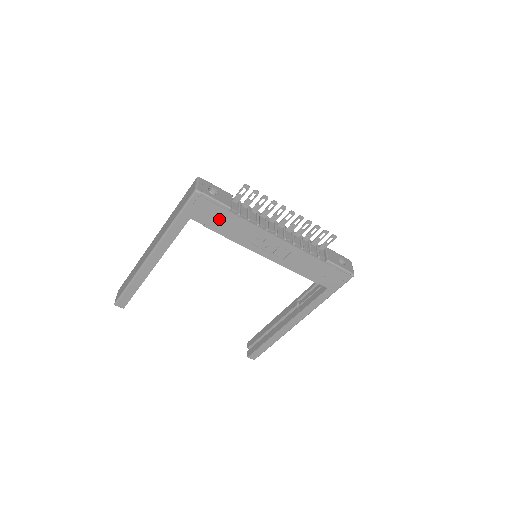
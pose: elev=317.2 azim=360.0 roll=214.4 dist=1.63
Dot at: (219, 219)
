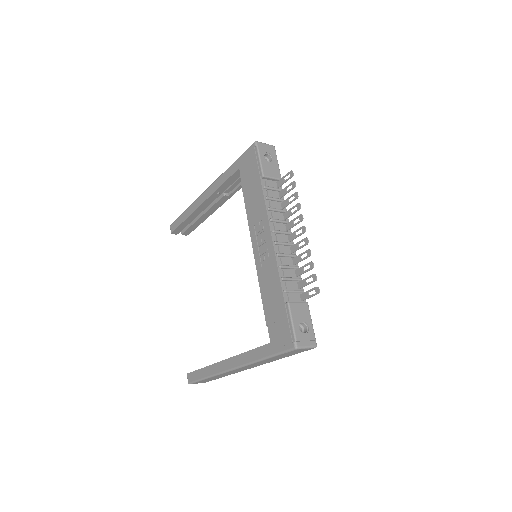
Dot at: (252, 181)
